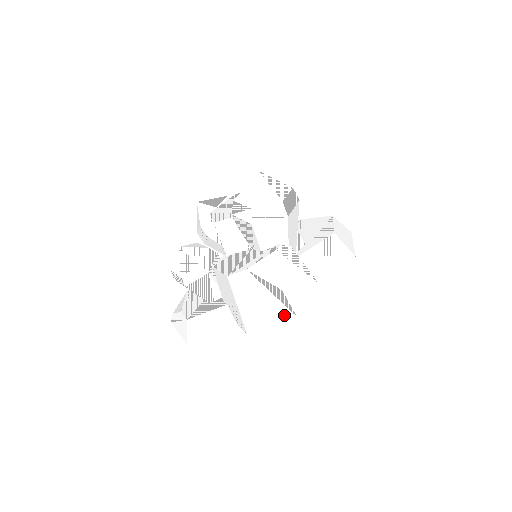
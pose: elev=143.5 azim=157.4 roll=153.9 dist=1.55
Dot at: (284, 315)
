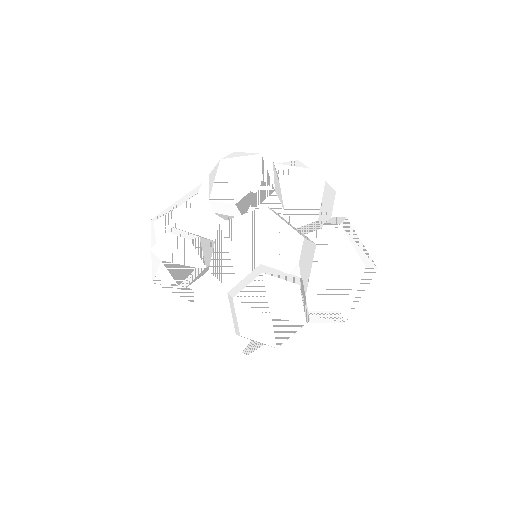
Dot at: occluded
